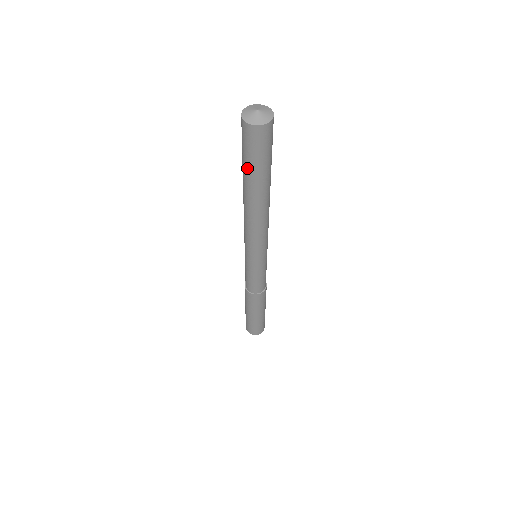
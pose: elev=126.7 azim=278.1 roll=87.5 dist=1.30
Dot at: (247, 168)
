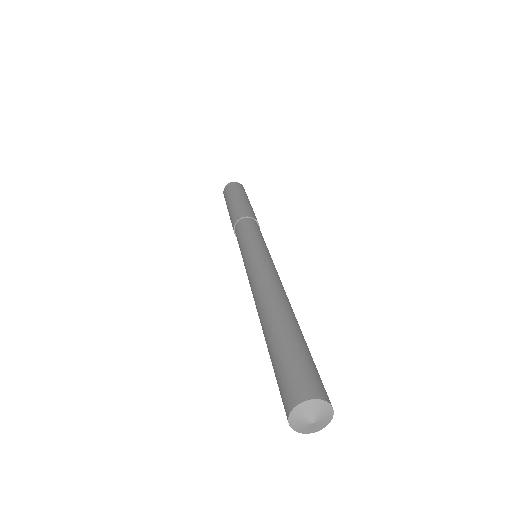
Dot at: occluded
